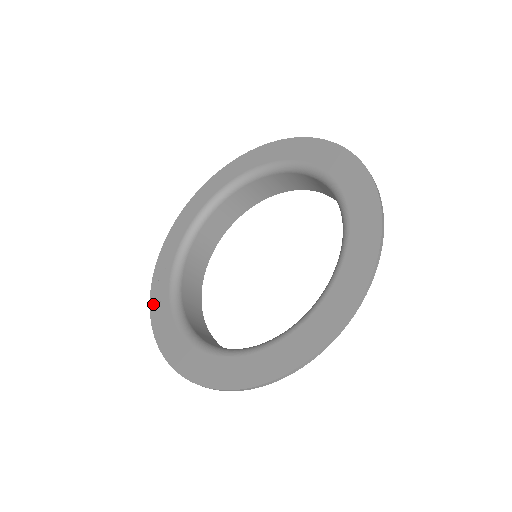
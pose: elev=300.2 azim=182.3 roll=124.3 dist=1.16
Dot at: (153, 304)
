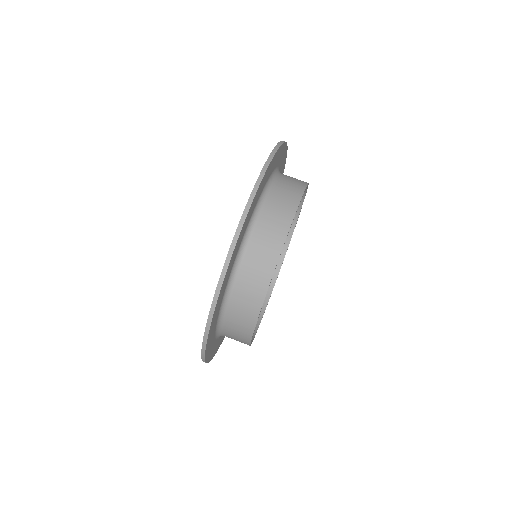
Dot at: occluded
